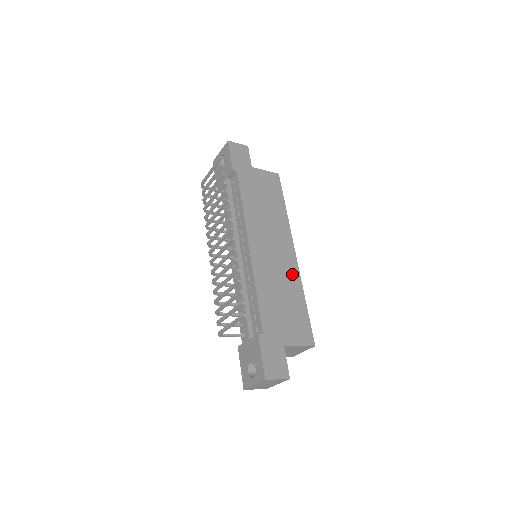
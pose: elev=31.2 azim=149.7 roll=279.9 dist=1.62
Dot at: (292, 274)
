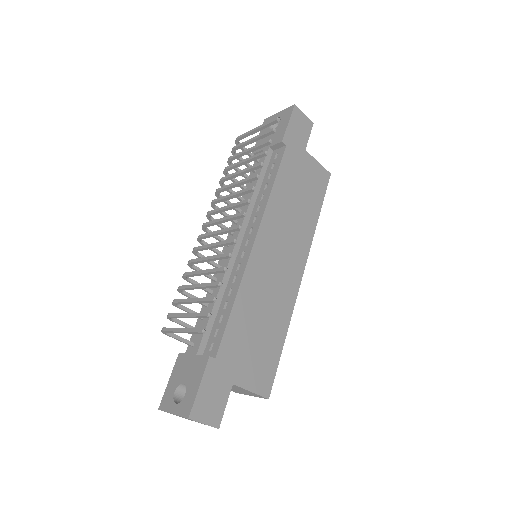
Dot at: (286, 300)
